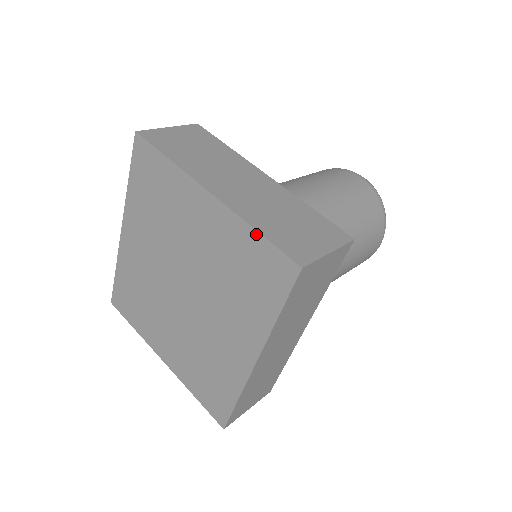
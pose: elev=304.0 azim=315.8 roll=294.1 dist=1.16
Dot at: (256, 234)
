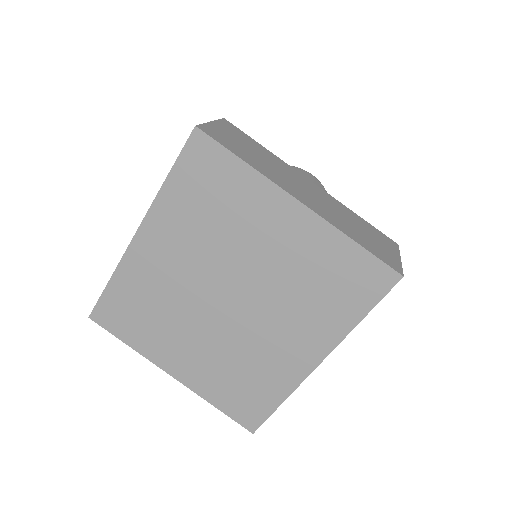
Dot at: (355, 245)
